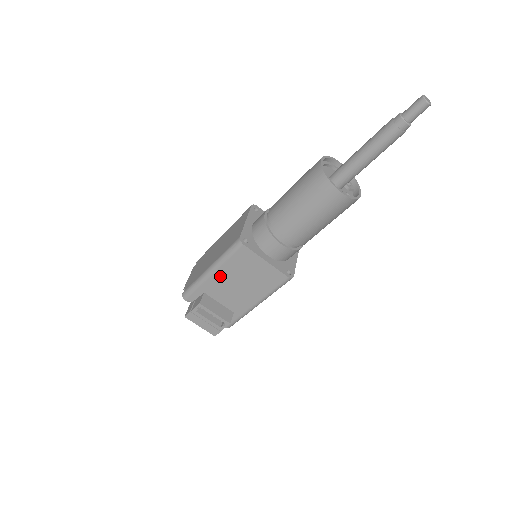
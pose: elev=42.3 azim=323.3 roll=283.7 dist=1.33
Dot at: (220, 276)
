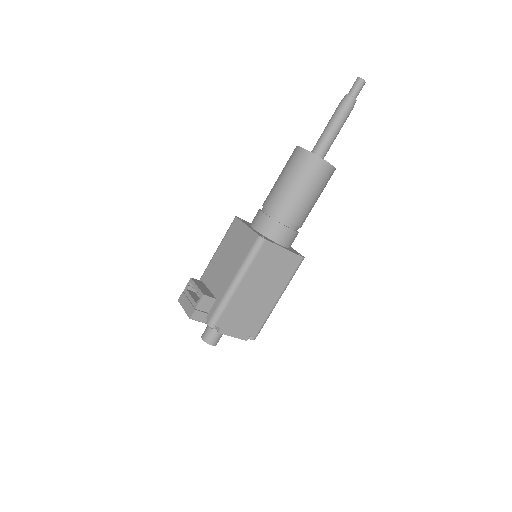
Dot at: (217, 258)
